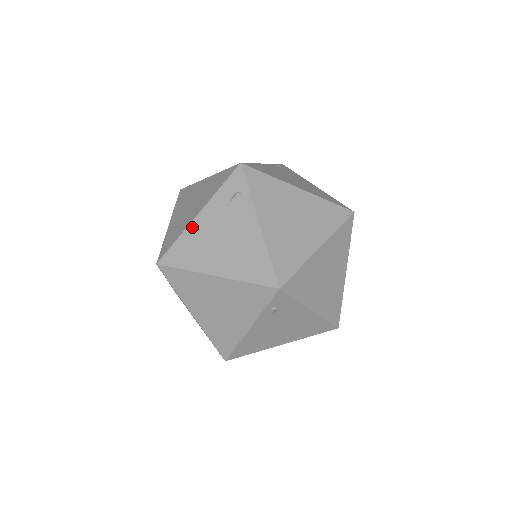
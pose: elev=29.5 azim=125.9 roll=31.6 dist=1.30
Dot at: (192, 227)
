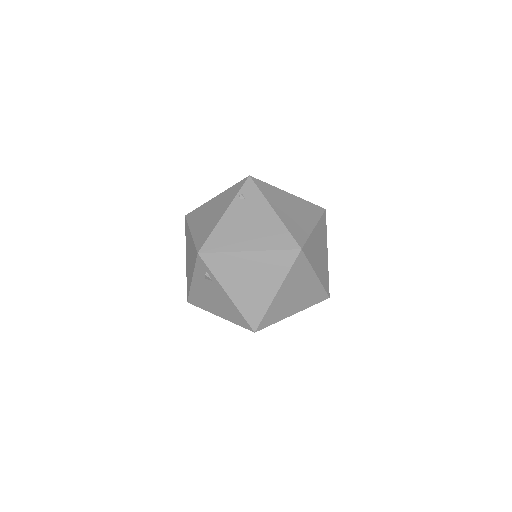
Dot at: (193, 287)
